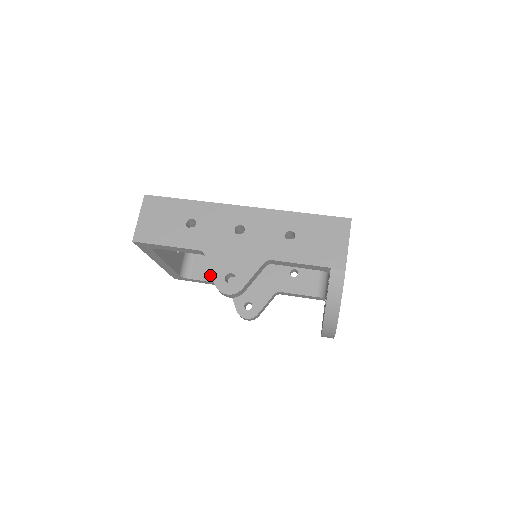
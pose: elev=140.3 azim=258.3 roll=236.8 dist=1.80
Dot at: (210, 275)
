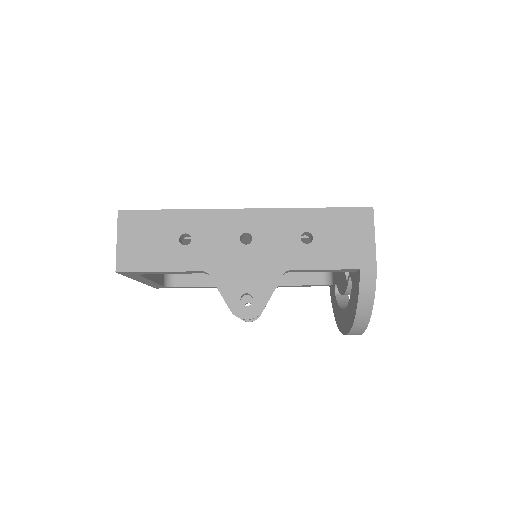
Dot at: (198, 279)
